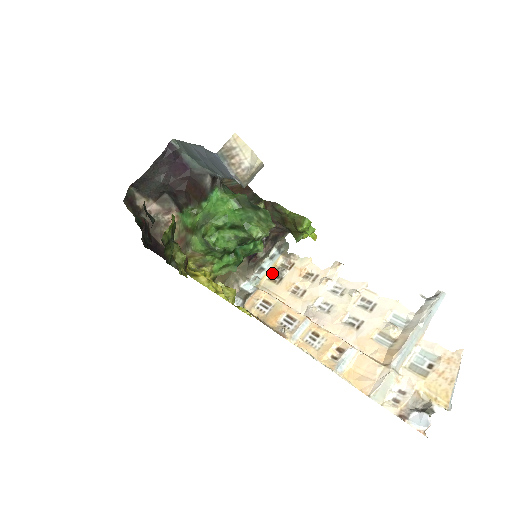
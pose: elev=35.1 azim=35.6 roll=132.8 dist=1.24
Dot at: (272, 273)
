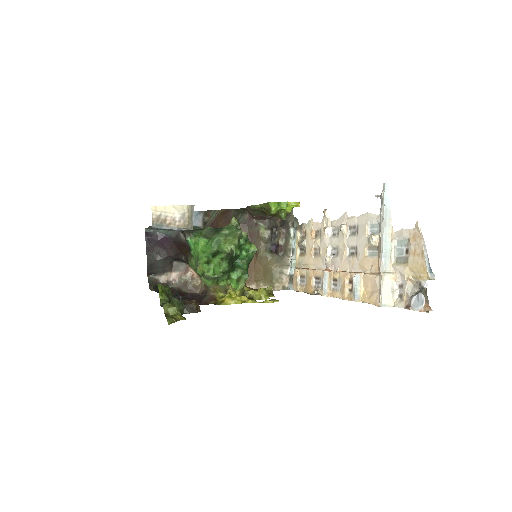
Dot at: (299, 249)
